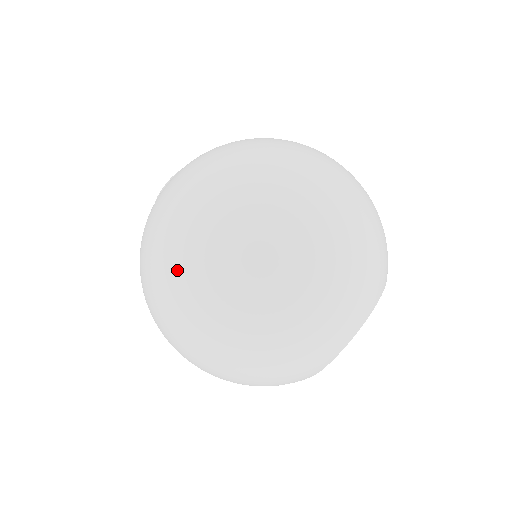
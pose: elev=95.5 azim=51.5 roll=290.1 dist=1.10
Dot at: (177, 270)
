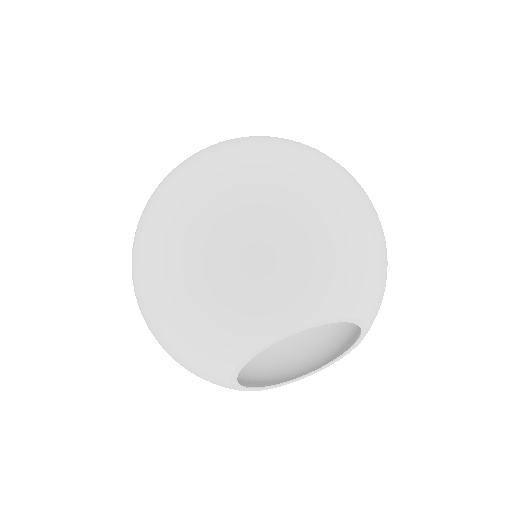
Dot at: (242, 146)
